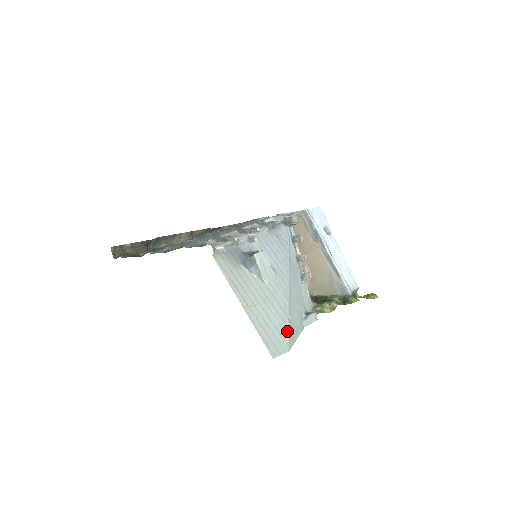
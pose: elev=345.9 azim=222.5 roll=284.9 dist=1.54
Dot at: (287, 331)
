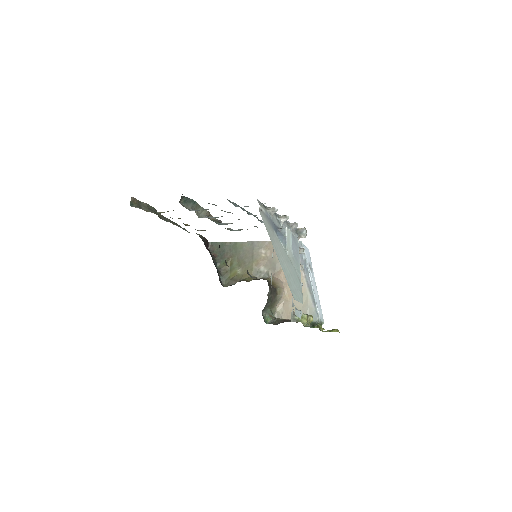
Dot at: (301, 291)
